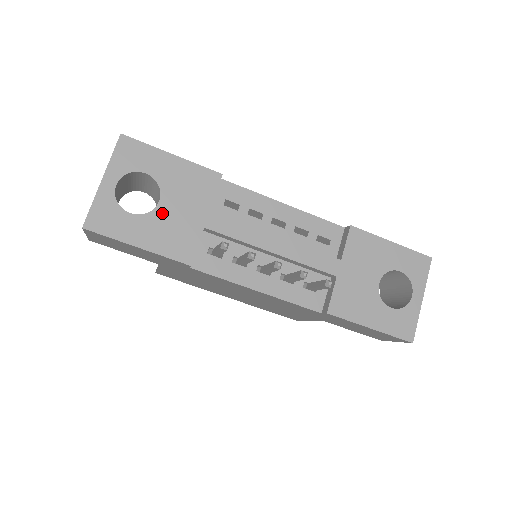
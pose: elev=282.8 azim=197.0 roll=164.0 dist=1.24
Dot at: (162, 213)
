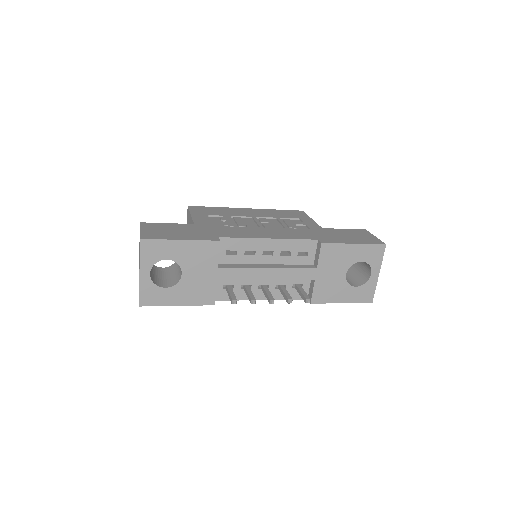
Dot at: (186, 281)
